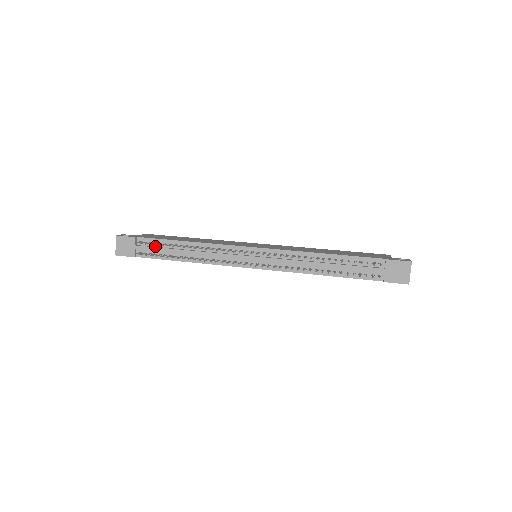
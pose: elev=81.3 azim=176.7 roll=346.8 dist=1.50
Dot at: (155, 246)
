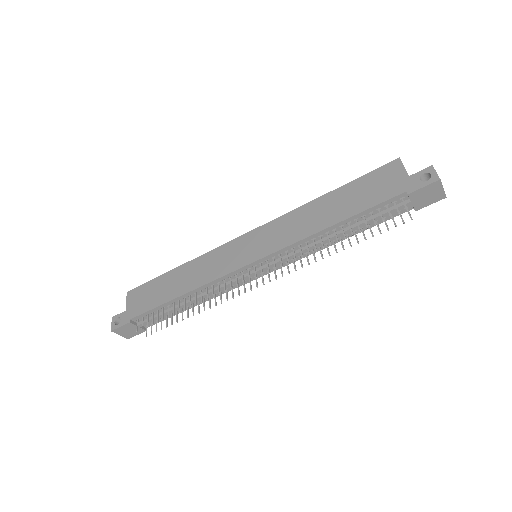
Dot at: (155, 314)
